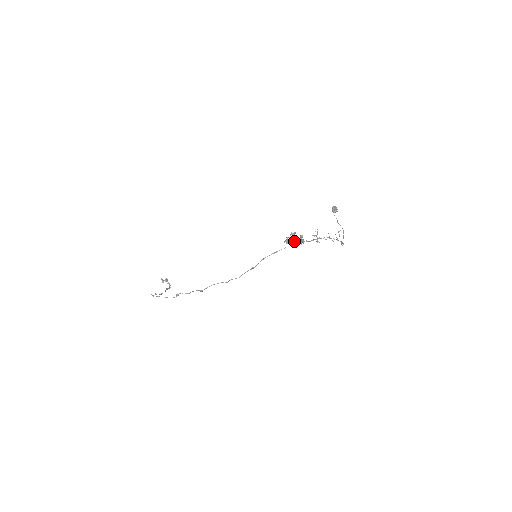
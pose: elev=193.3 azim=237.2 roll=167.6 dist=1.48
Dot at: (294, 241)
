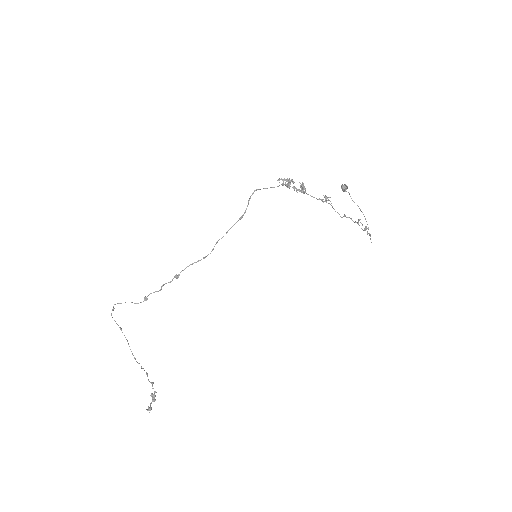
Dot at: (292, 187)
